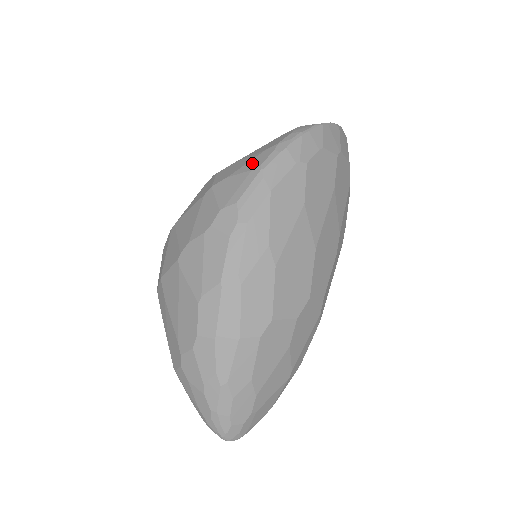
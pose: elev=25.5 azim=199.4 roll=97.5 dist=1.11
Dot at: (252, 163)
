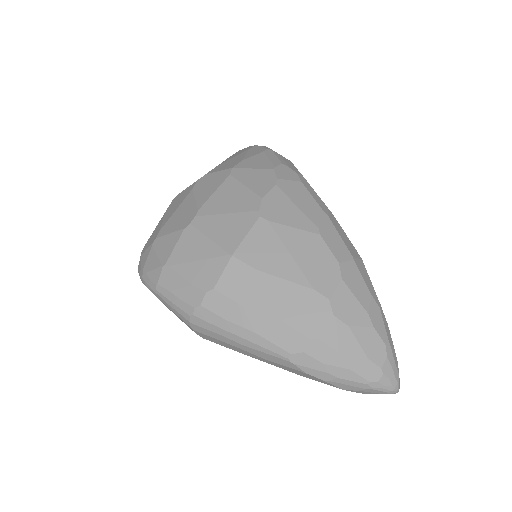
Dot at: (253, 152)
